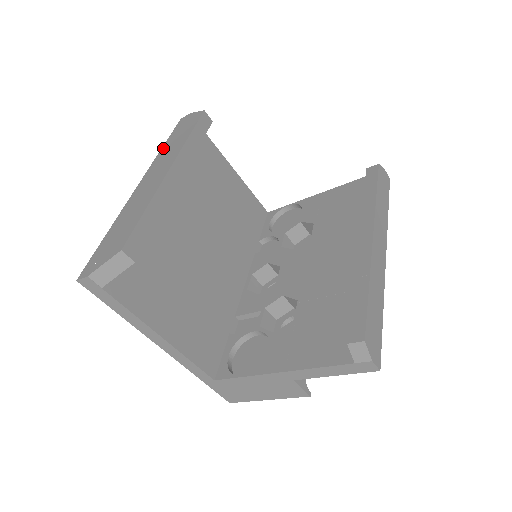
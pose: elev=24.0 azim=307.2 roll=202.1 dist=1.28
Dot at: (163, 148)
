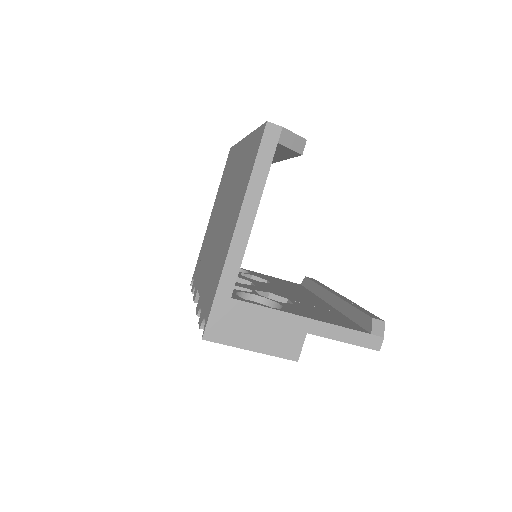
Dot at: occluded
